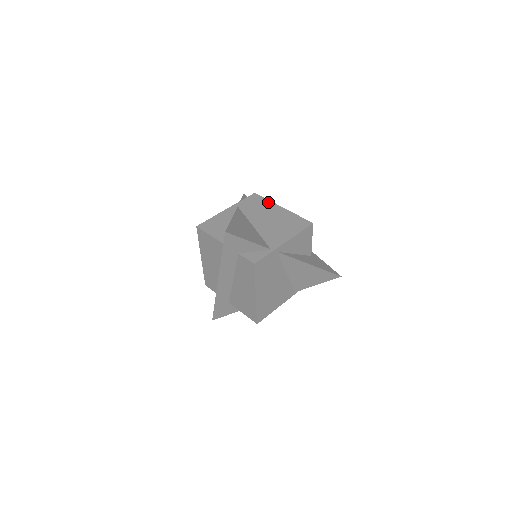
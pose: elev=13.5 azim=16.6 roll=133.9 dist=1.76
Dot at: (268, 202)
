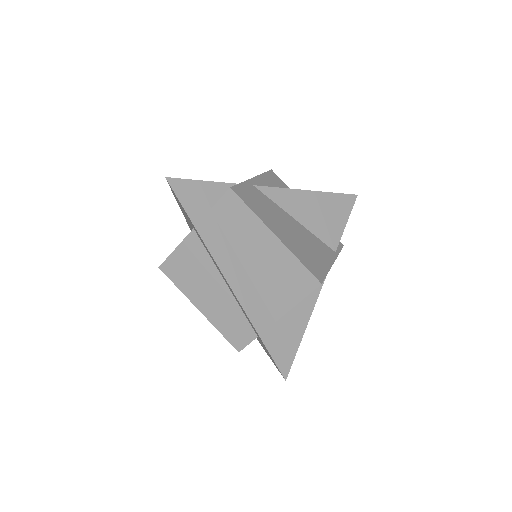
Dot at: occluded
